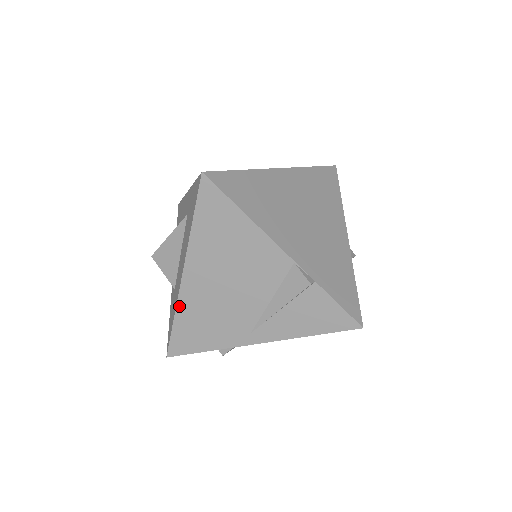
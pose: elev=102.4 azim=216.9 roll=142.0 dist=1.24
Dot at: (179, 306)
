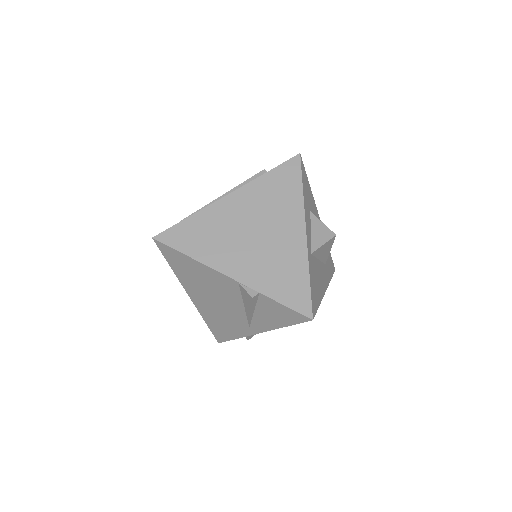
Dot at: (201, 314)
